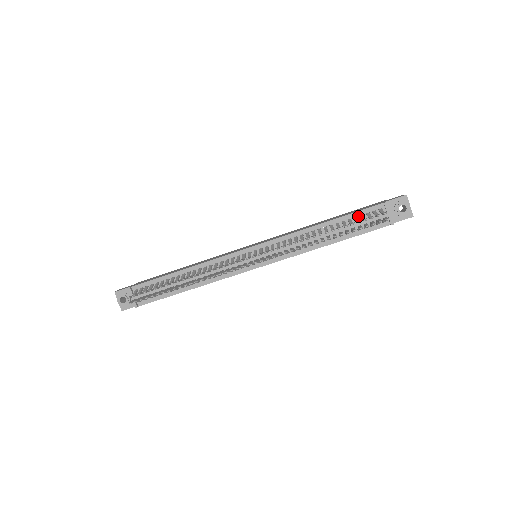
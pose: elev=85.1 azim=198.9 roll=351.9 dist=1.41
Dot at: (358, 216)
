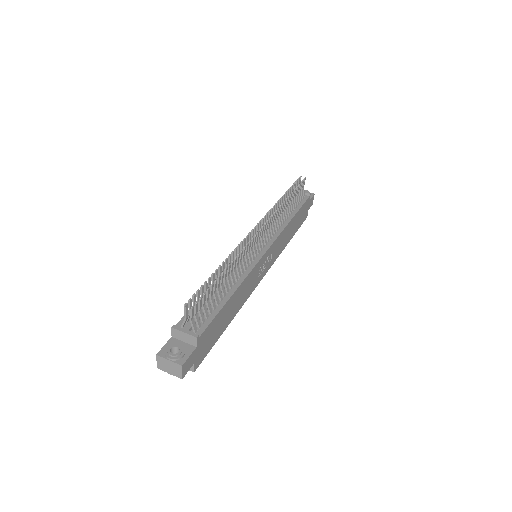
Dot at: occluded
